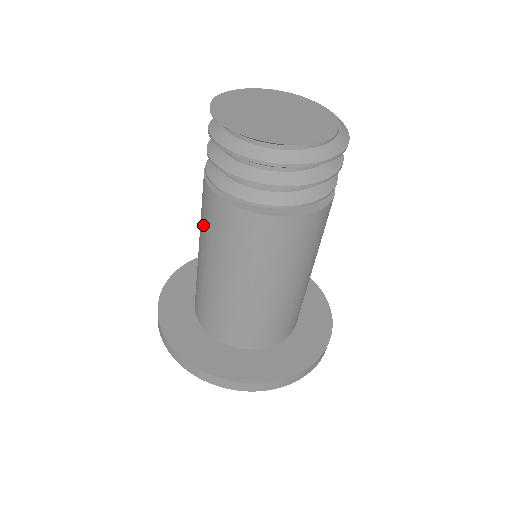
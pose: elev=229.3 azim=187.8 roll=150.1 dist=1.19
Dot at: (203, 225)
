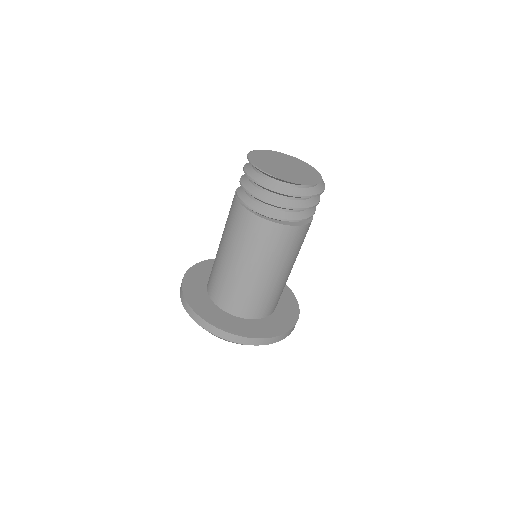
Dot at: (244, 242)
